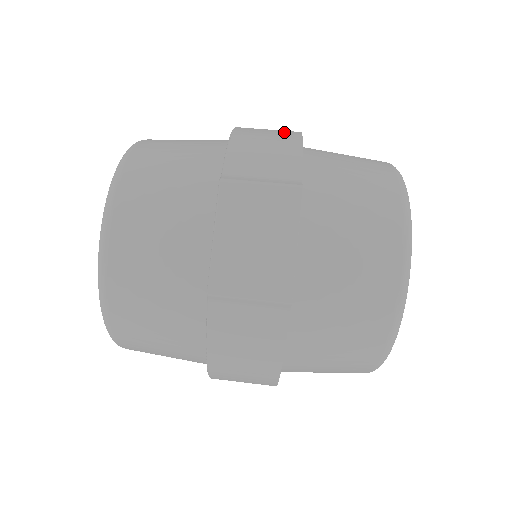
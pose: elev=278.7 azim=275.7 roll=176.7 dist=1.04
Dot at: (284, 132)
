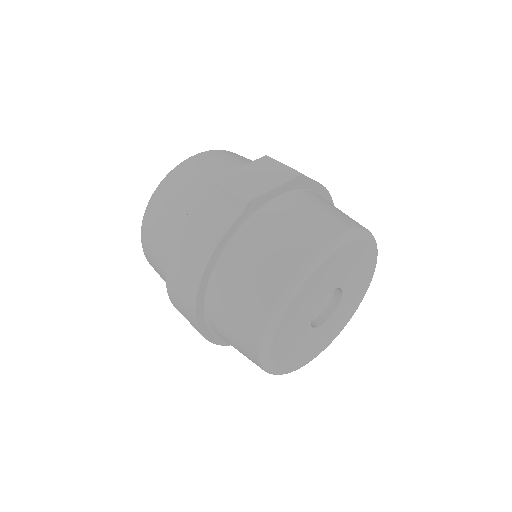
Dot at: occluded
